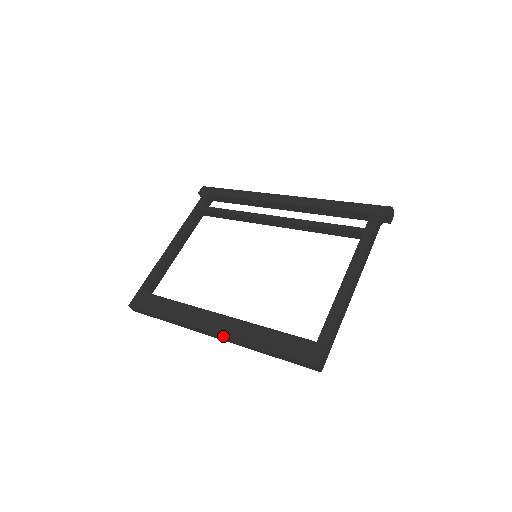
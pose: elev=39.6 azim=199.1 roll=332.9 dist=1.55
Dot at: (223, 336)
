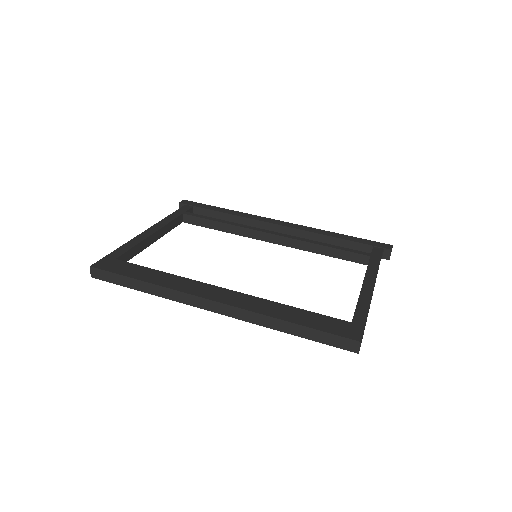
Dot at: (233, 305)
